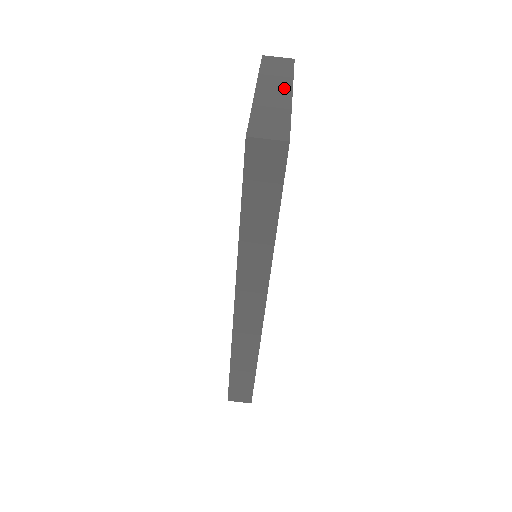
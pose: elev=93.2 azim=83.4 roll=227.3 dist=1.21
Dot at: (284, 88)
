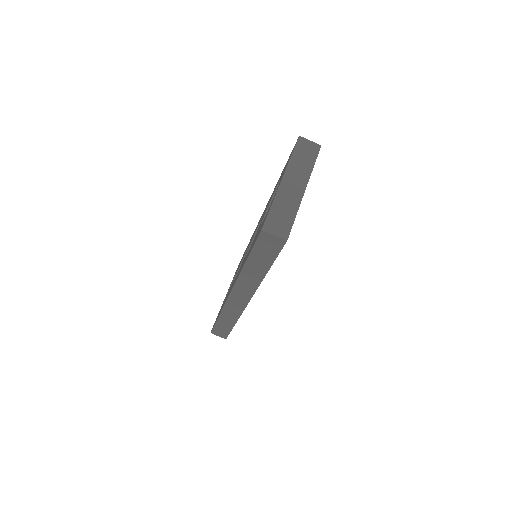
Dot at: (302, 182)
